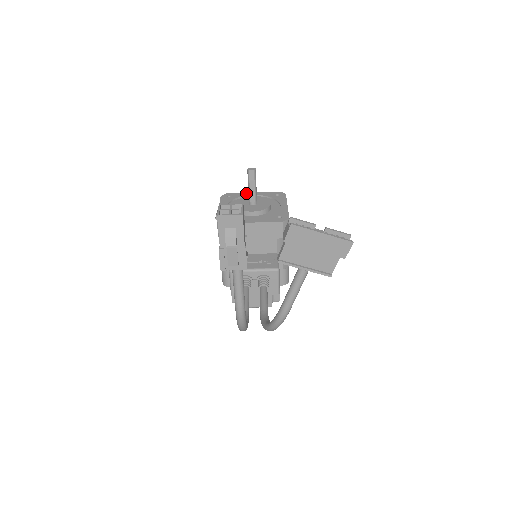
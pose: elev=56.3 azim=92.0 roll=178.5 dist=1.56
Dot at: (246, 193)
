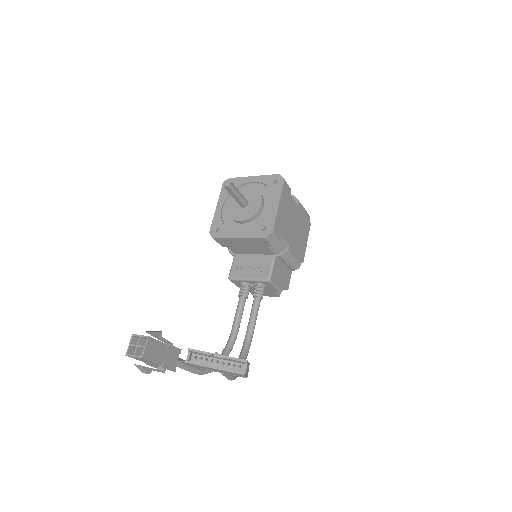
Dot at: (246, 178)
